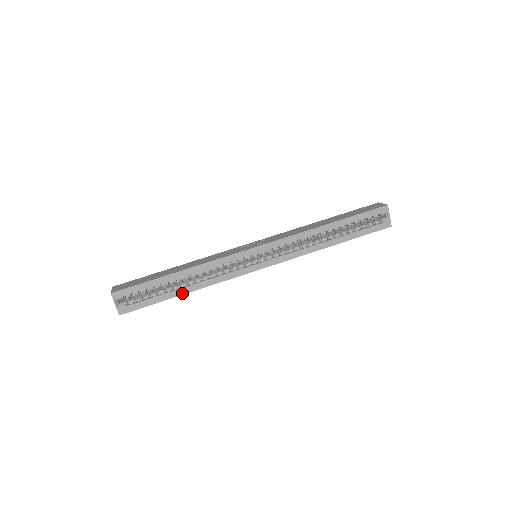
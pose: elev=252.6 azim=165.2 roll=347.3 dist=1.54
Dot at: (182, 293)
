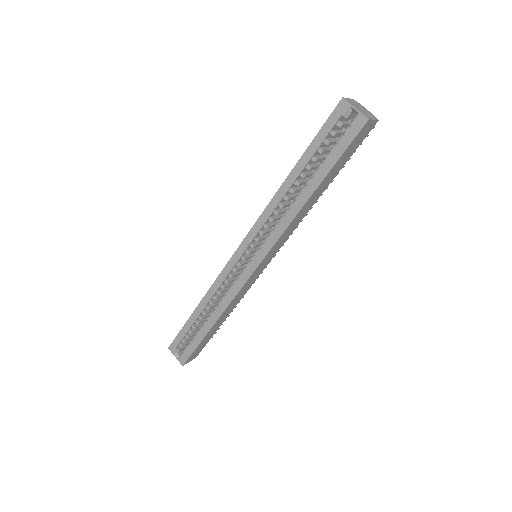
Dot at: (210, 327)
